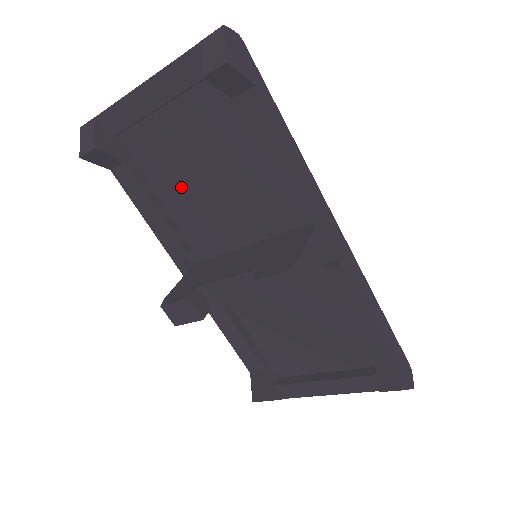
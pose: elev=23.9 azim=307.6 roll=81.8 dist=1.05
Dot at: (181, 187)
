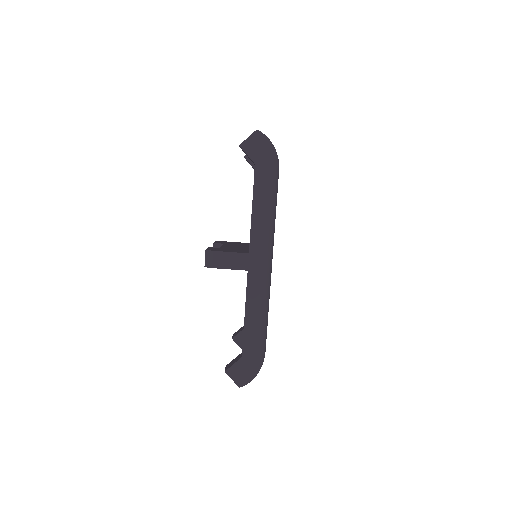
Dot at: occluded
